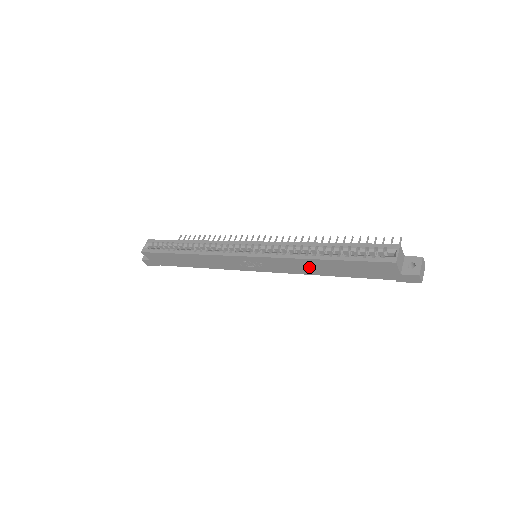
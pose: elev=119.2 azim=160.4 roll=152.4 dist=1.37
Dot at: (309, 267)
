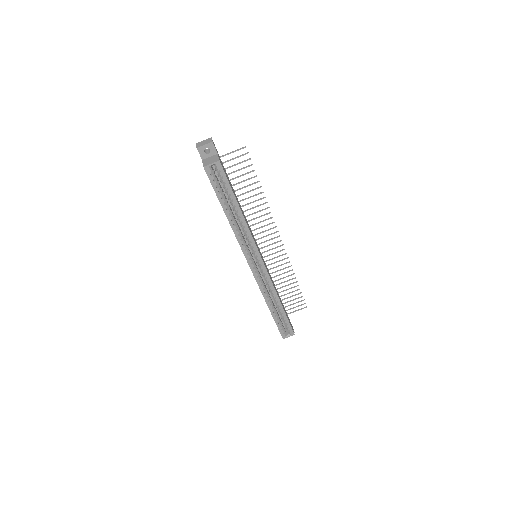
Dot at: occluded
